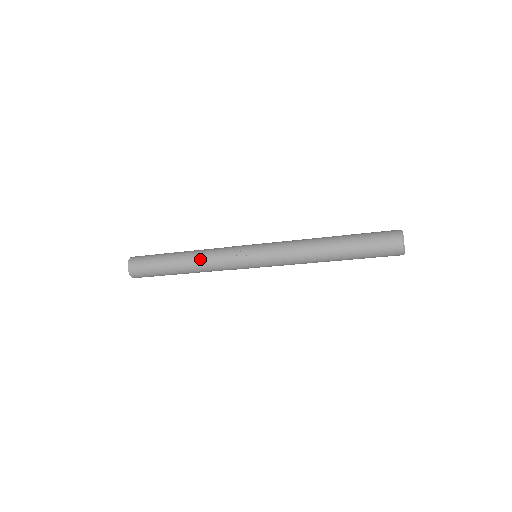
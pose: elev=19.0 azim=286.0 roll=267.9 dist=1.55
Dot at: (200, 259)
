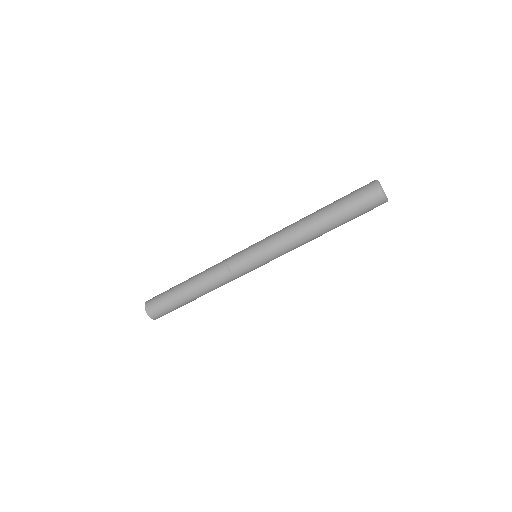
Dot at: occluded
